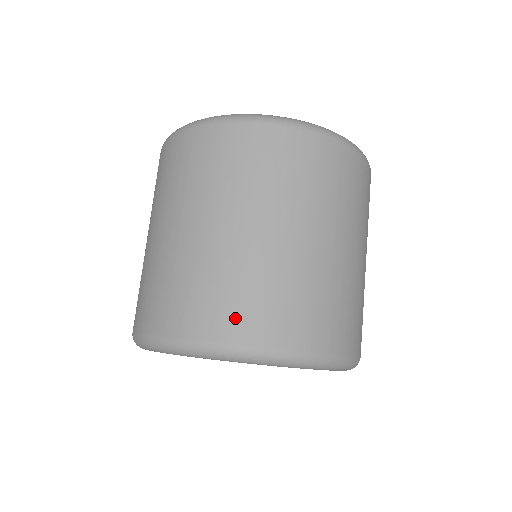
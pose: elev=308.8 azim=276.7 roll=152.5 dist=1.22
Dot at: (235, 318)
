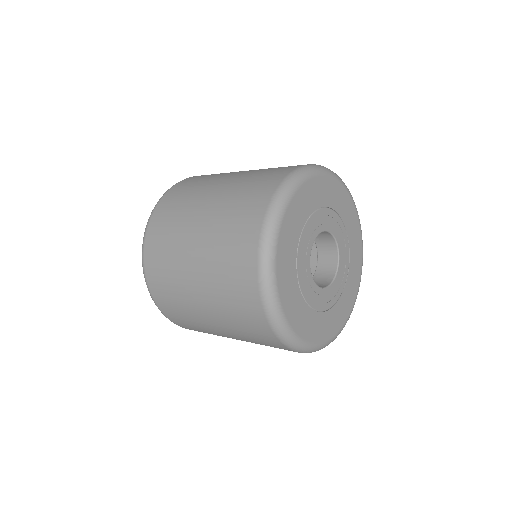
Dot at: occluded
